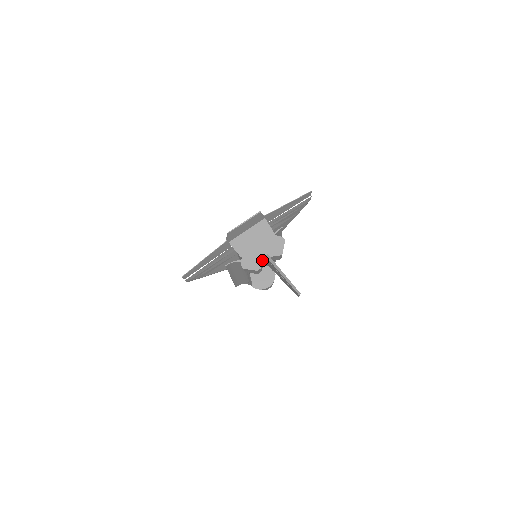
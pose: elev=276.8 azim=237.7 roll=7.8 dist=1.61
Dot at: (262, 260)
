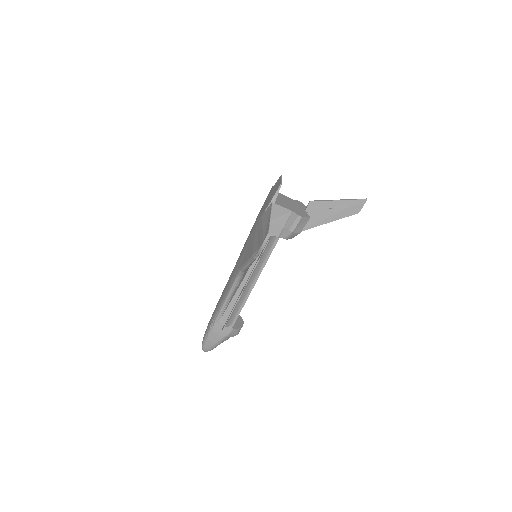
Dot at: (304, 212)
